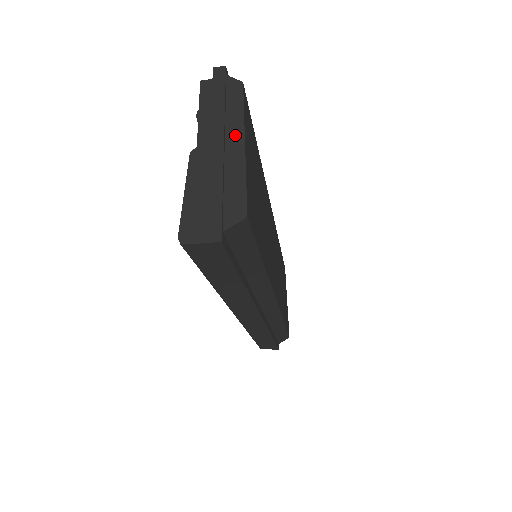
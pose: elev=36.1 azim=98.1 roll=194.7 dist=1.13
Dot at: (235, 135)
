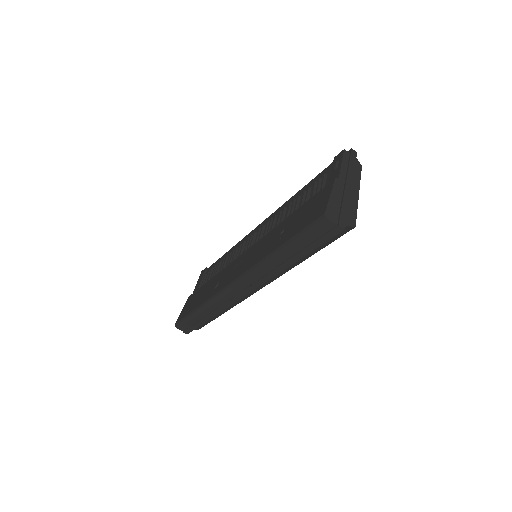
Dot at: (356, 187)
